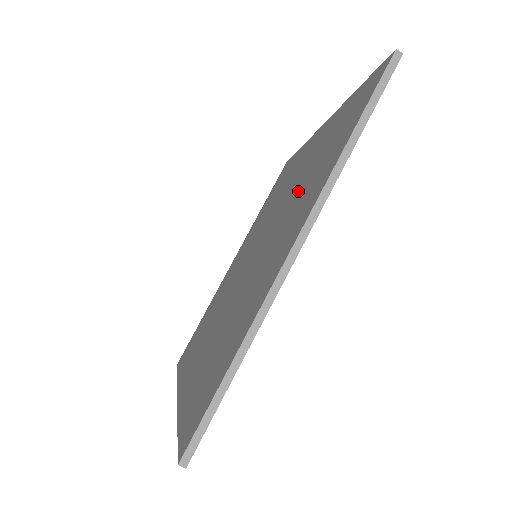
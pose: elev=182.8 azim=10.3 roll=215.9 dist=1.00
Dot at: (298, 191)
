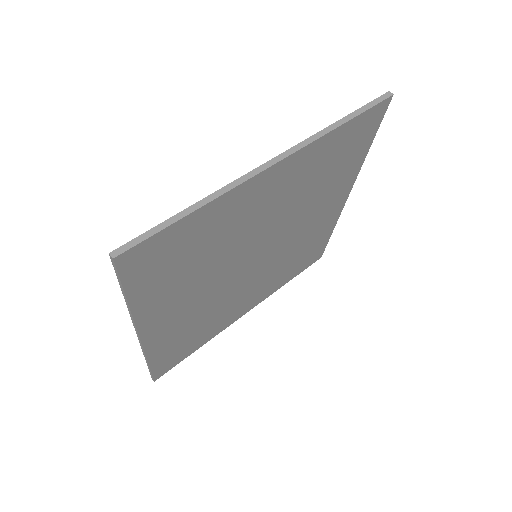
Dot at: occluded
